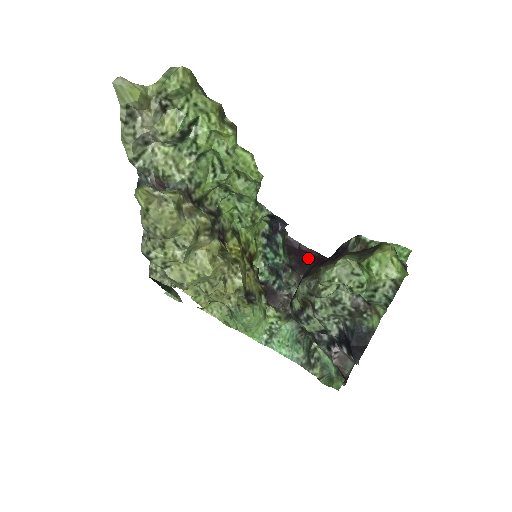
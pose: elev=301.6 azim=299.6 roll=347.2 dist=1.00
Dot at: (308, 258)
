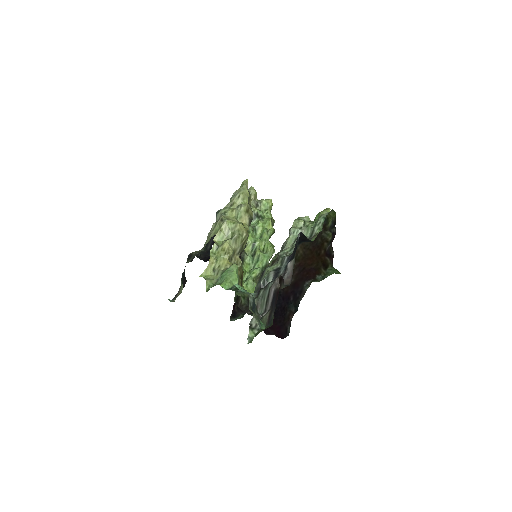
Dot at: (270, 327)
